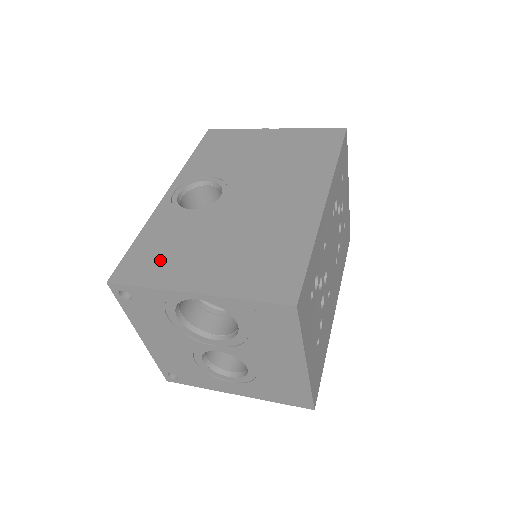
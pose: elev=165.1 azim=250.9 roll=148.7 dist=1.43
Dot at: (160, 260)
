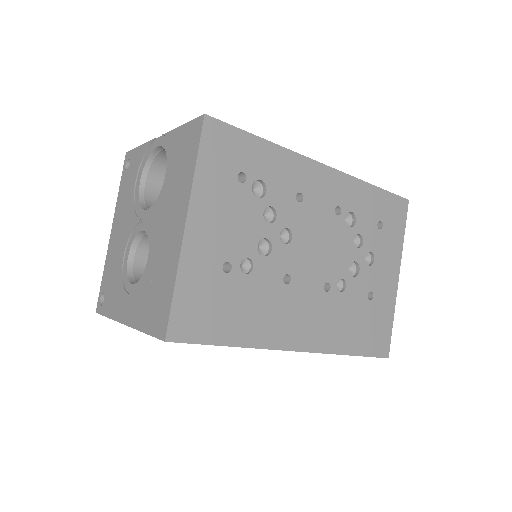
Dot at: occluded
